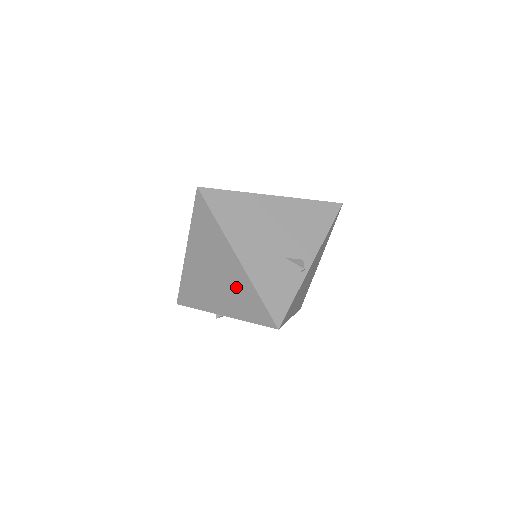
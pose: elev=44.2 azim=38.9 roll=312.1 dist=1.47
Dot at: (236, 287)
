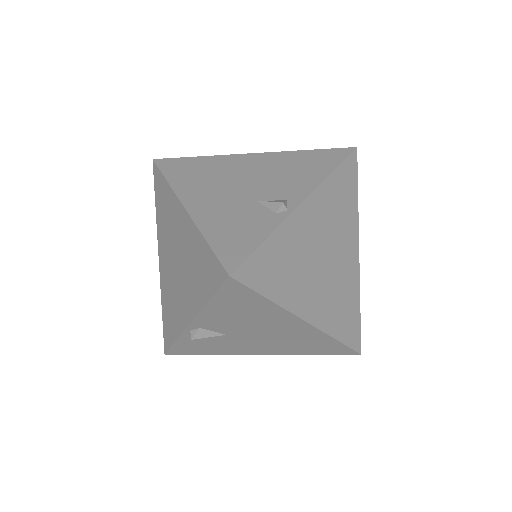
Dot at: (190, 256)
